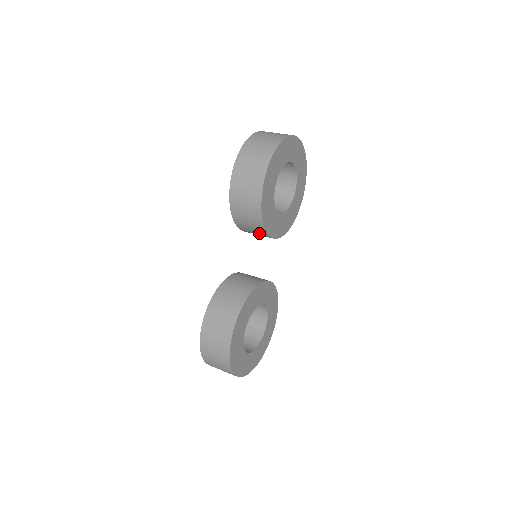
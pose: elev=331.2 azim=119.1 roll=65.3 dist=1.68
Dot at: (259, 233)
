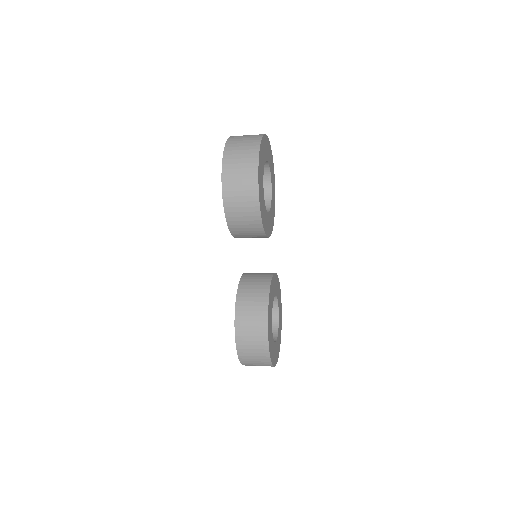
Dot at: (257, 237)
